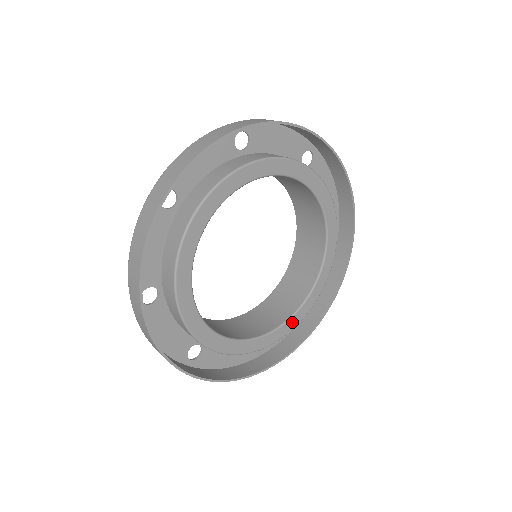
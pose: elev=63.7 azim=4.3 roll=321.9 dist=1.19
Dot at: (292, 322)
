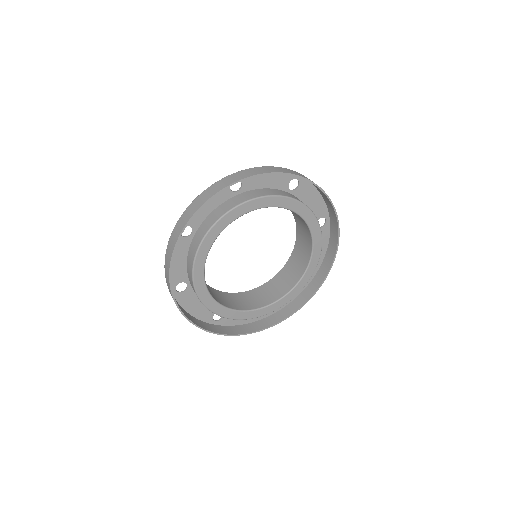
Dot at: (248, 314)
